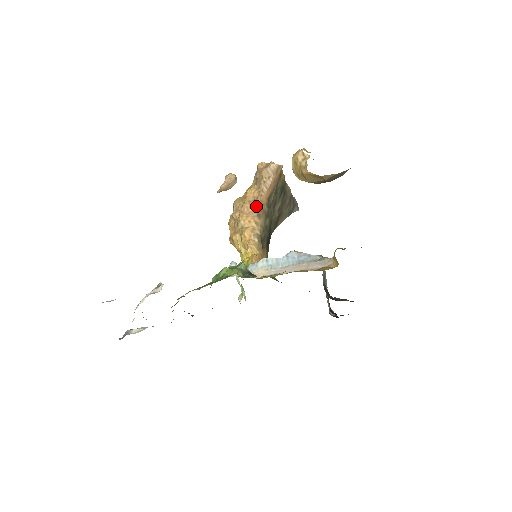
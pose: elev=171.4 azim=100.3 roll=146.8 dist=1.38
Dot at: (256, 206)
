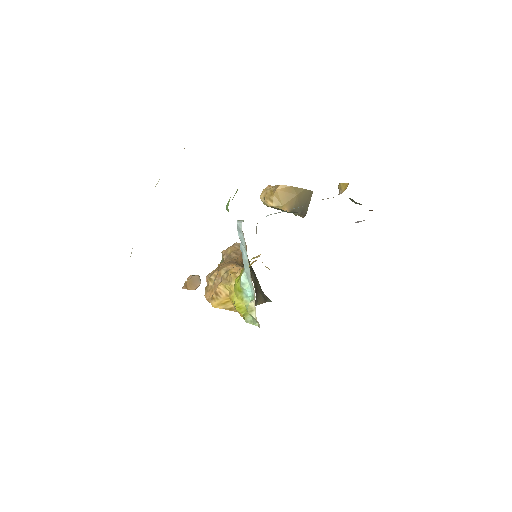
Dot at: (233, 262)
